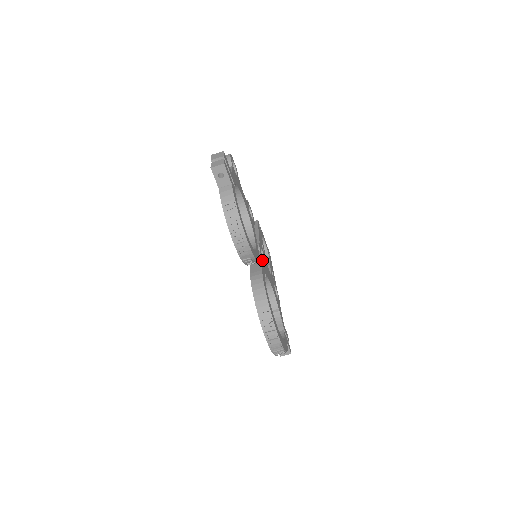
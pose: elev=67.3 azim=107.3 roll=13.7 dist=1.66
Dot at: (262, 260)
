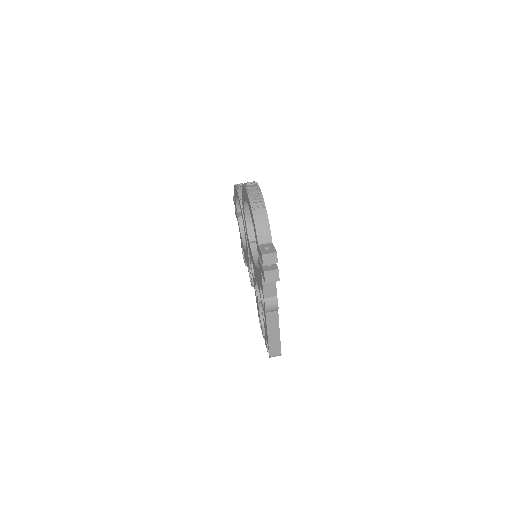
Dot at: occluded
